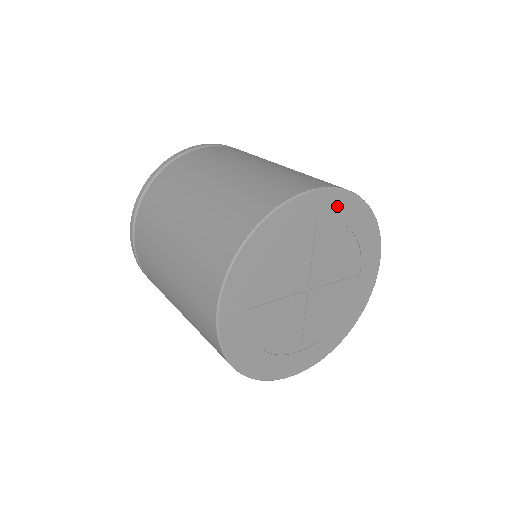
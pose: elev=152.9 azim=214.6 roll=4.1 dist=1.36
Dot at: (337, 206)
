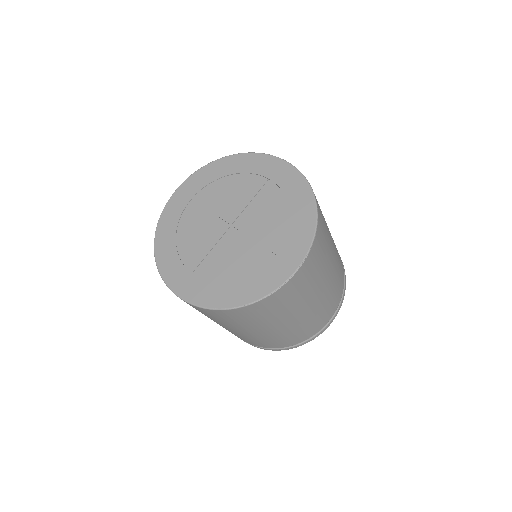
Dot at: (197, 182)
